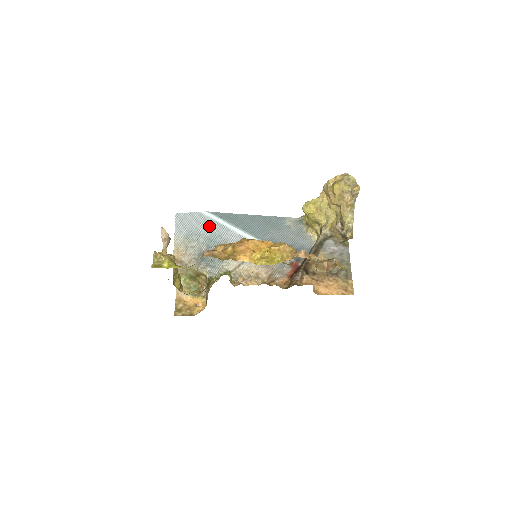
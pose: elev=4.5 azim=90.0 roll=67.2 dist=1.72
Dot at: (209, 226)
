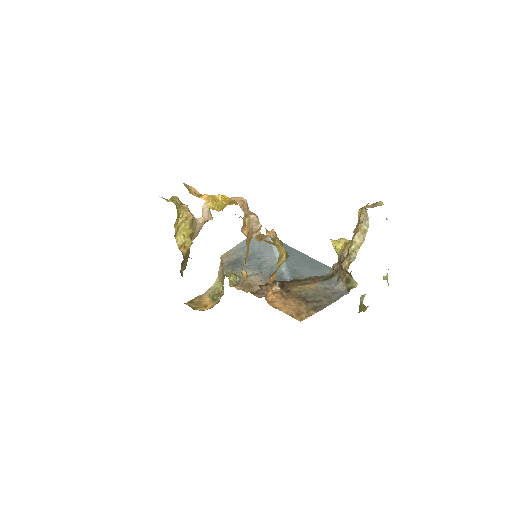
Dot at: (263, 245)
